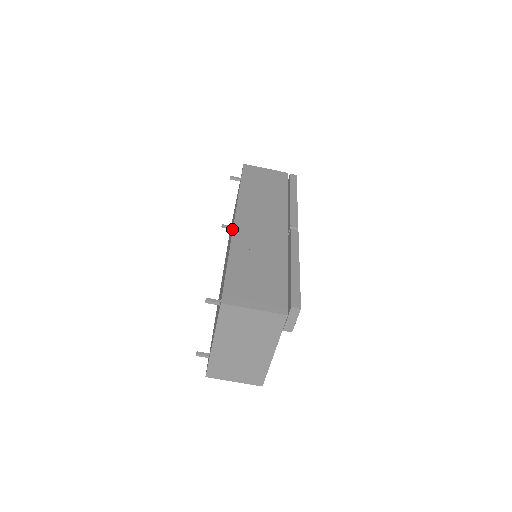
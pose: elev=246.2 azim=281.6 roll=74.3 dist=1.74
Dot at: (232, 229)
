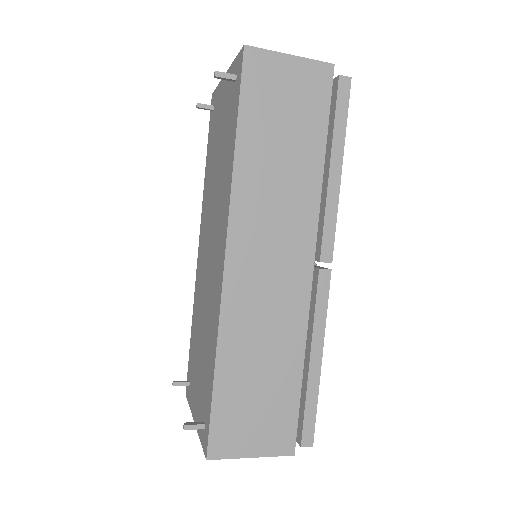
Dot at: (220, 267)
